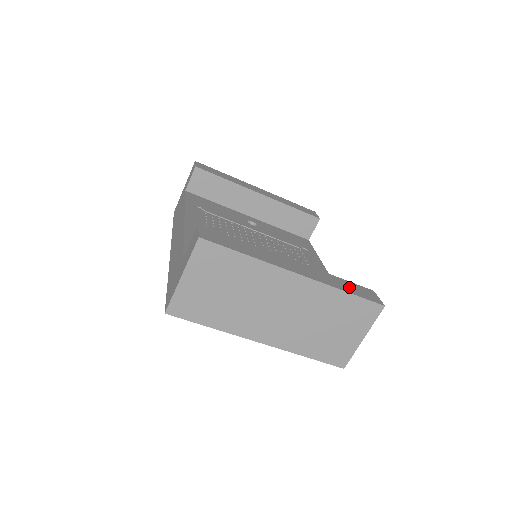
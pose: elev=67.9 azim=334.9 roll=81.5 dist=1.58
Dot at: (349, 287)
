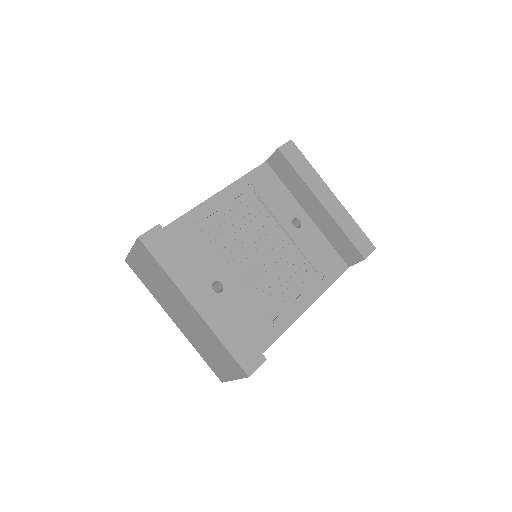
Dot at: (237, 343)
